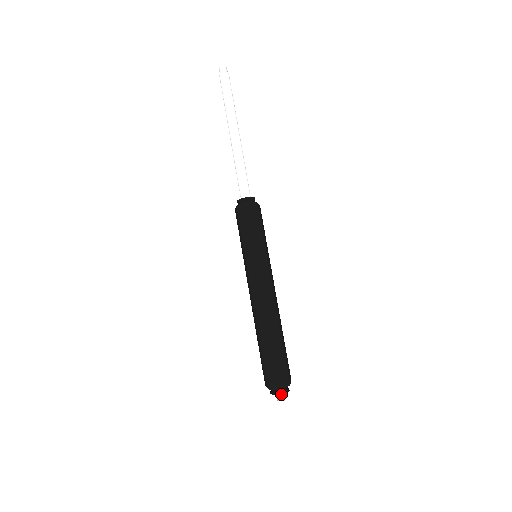
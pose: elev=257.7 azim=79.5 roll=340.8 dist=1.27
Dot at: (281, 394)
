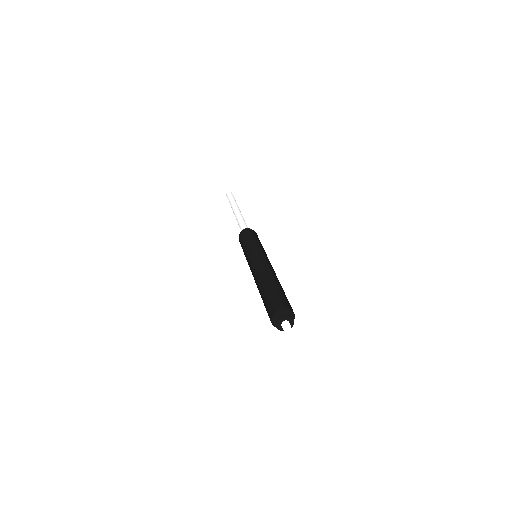
Dot at: (282, 323)
